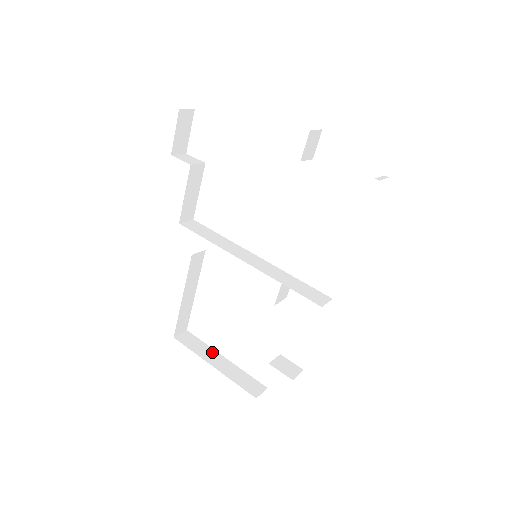
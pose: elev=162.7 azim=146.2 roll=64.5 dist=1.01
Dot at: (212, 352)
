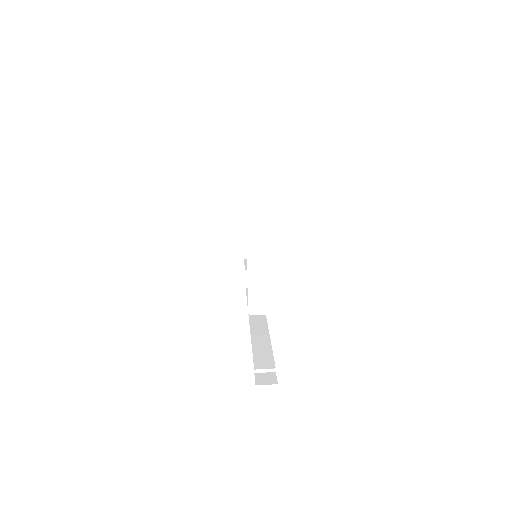
Dot at: occluded
